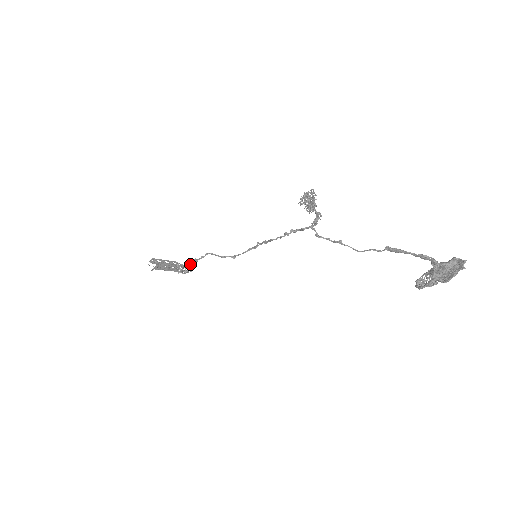
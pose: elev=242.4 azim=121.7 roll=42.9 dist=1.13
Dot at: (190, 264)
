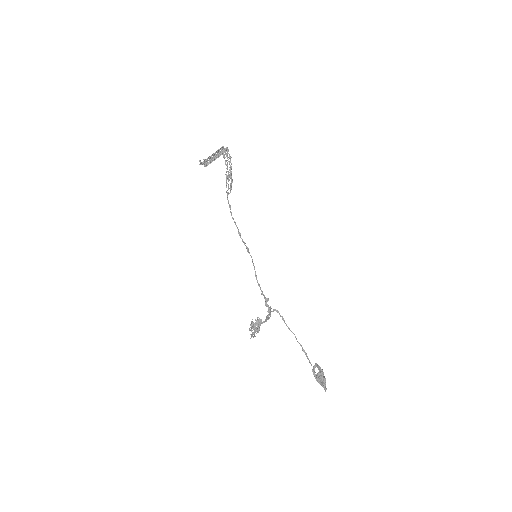
Dot at: occluded
